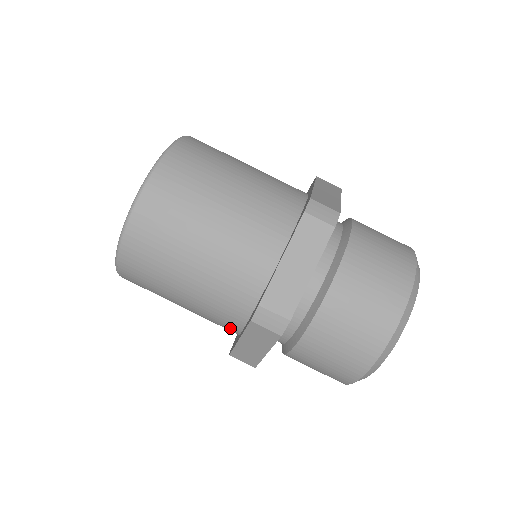
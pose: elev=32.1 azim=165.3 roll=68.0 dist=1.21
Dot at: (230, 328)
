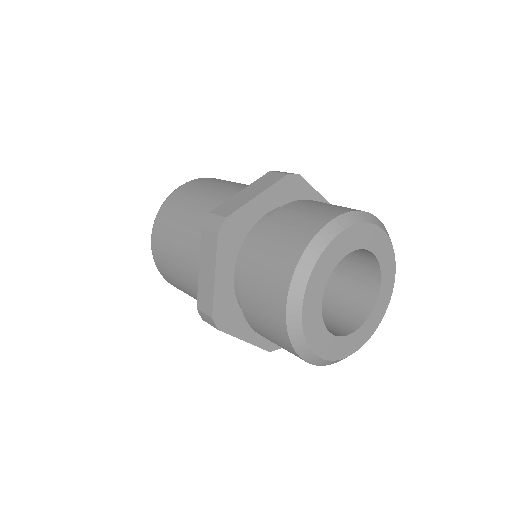
Dot at: occluded
